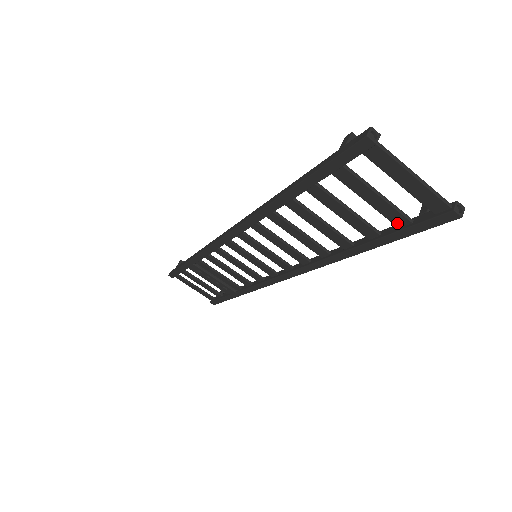
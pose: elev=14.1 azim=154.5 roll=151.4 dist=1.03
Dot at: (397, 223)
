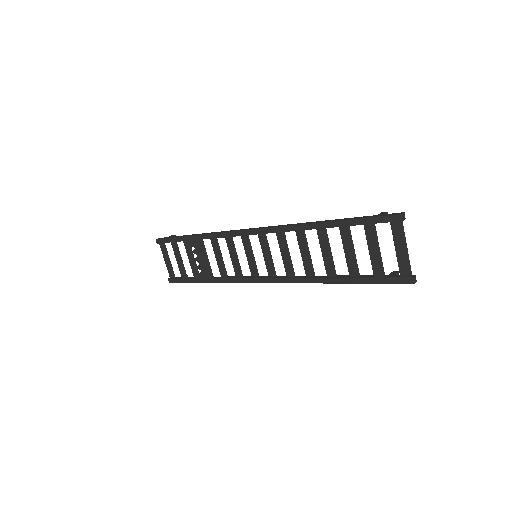
Dot at: (376, 273)
